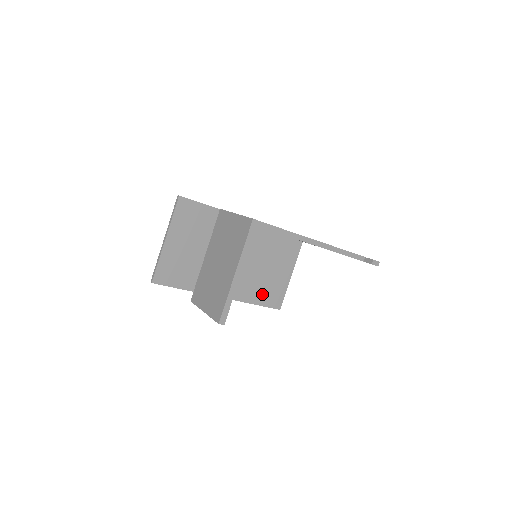
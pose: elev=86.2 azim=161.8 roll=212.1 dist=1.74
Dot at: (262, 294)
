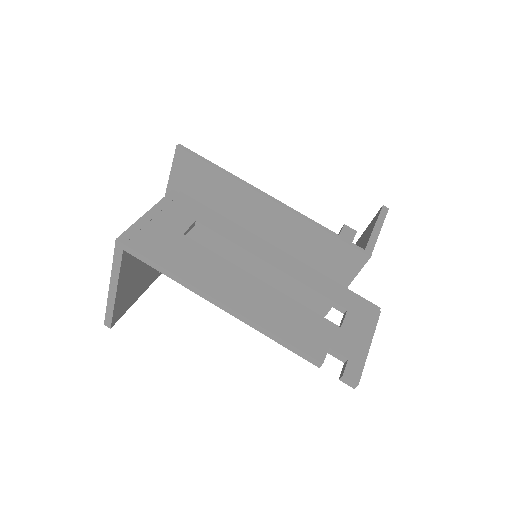
Dot at: (292, 296)
